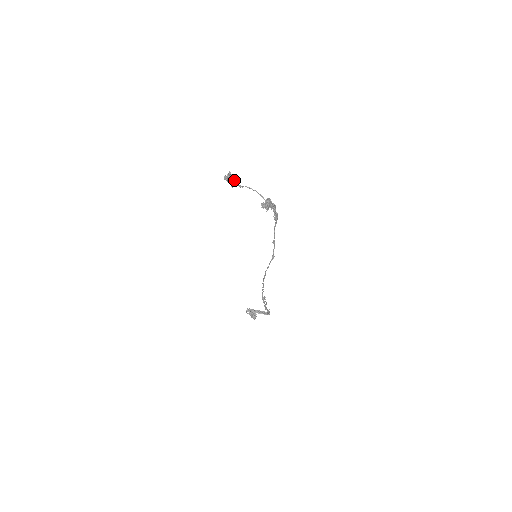
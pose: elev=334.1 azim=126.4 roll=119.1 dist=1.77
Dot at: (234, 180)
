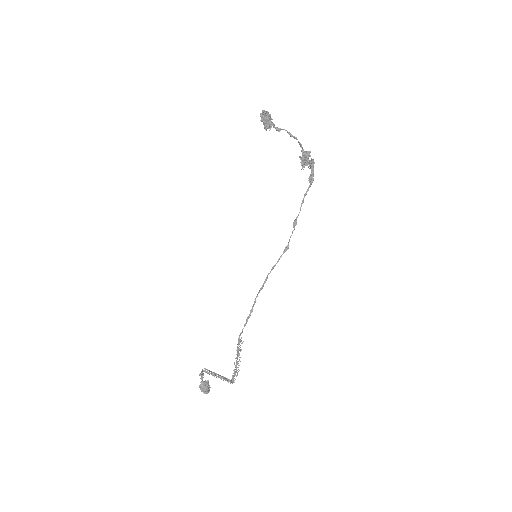
Dot at: (271, 121)
